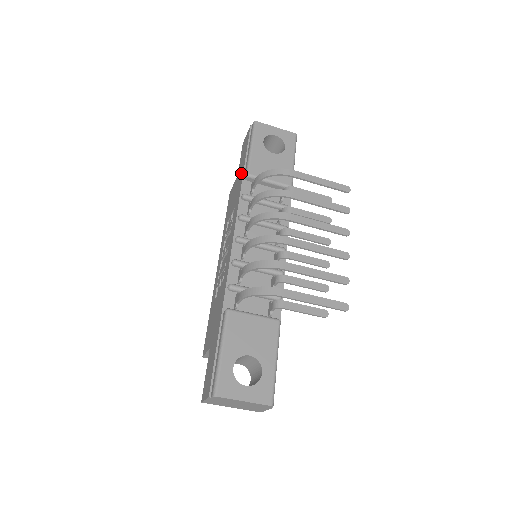
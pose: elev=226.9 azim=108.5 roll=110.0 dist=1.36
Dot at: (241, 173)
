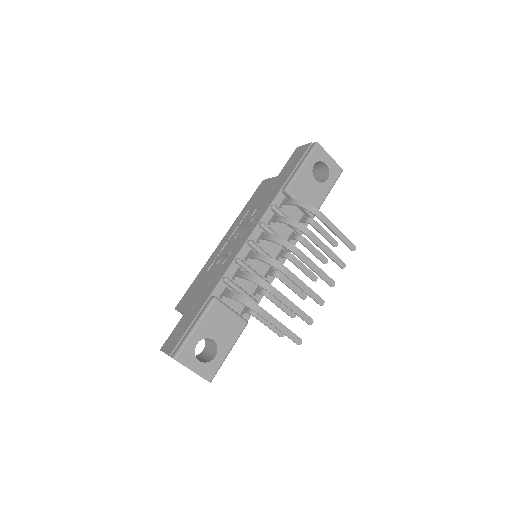
Dot at: (282, 181)
